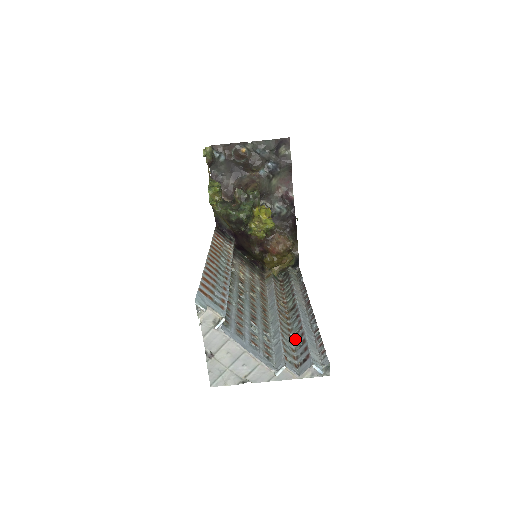
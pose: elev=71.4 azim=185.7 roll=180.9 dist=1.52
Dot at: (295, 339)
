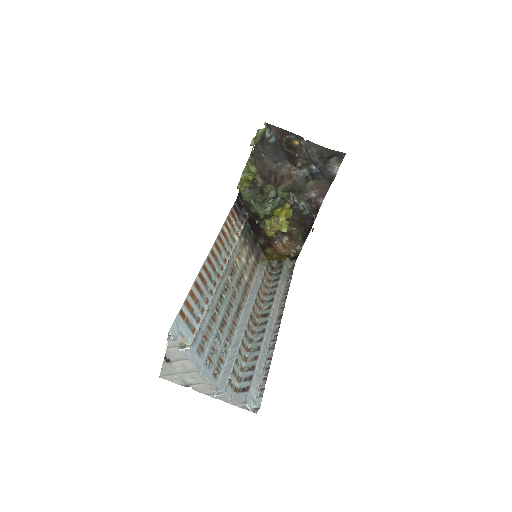
Dot at: (249, 356)
